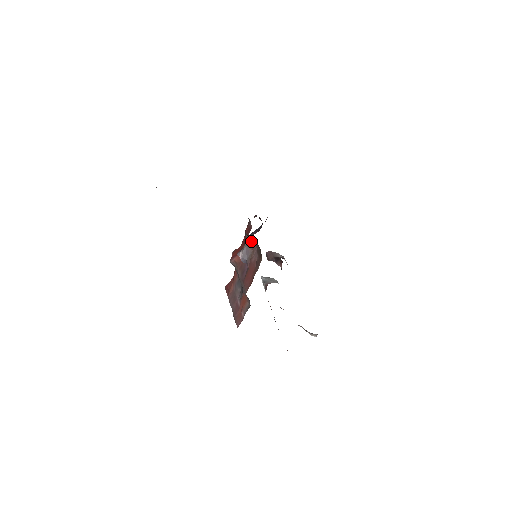
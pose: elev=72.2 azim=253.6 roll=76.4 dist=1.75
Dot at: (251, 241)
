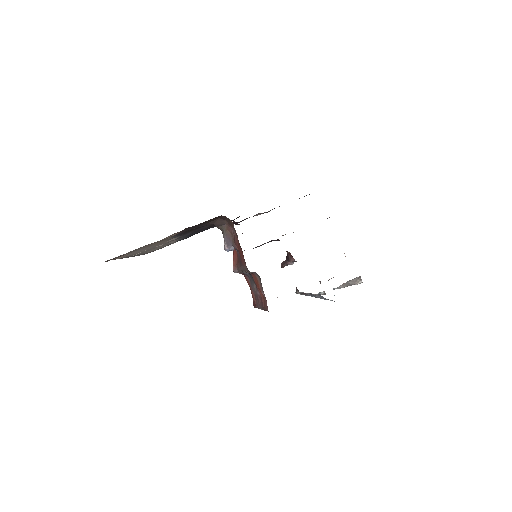
Dot at: (225, 227)
